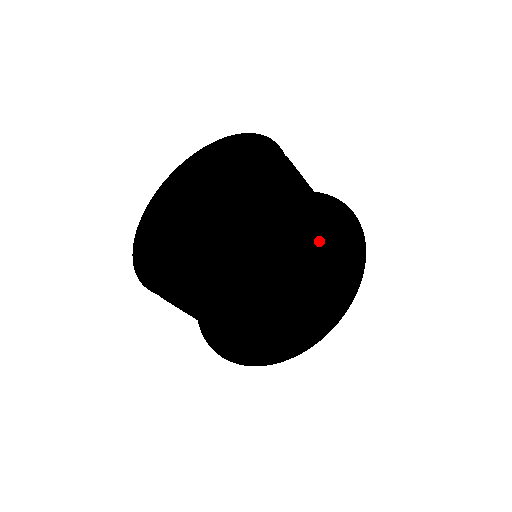
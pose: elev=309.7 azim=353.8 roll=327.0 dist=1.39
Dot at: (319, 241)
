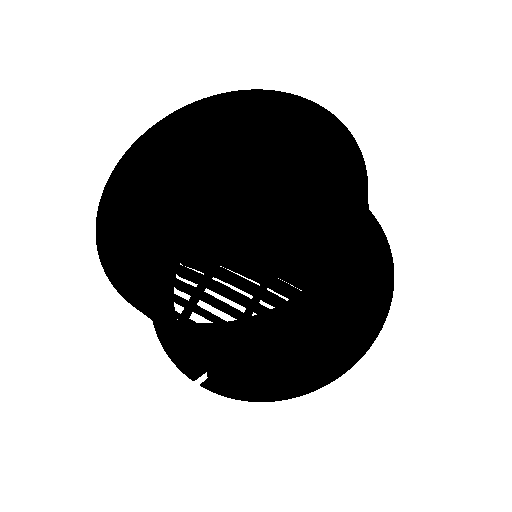
Dot at: (345, 180)
